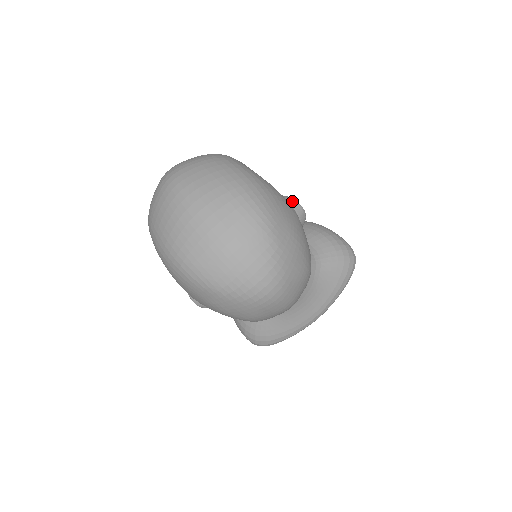
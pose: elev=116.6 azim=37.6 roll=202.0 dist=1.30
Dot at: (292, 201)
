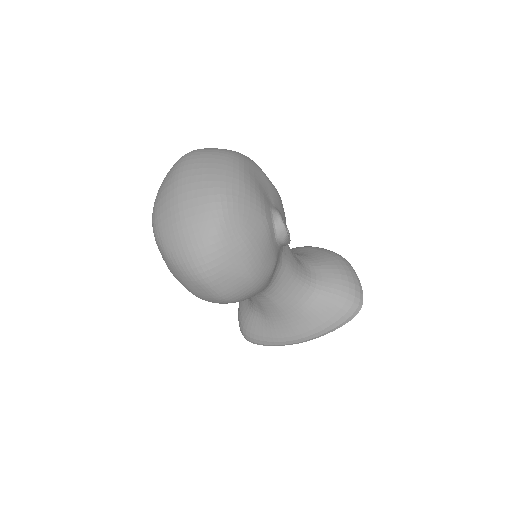
Dot at: (277, 217)
